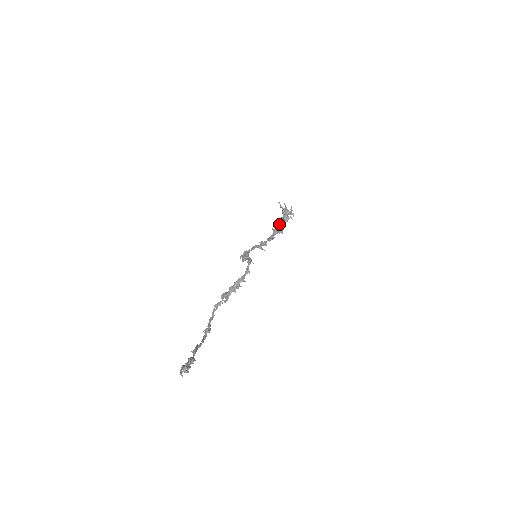
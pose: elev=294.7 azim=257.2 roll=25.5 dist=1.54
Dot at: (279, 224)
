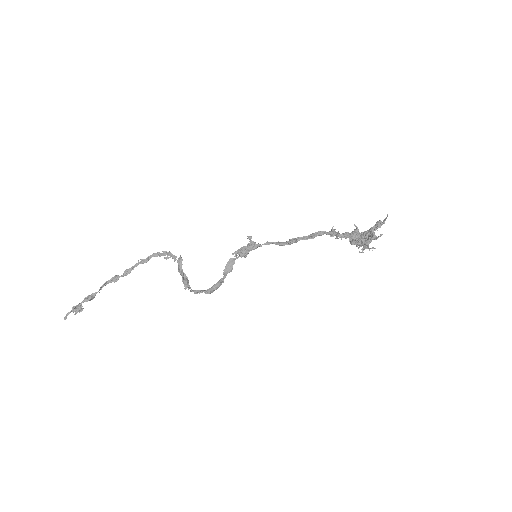
Dot at: (347, 233)
